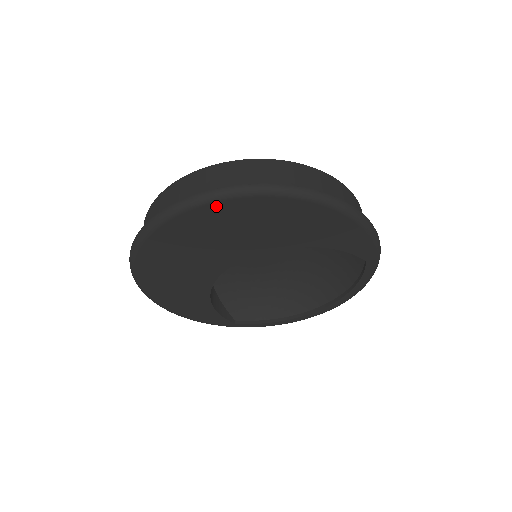
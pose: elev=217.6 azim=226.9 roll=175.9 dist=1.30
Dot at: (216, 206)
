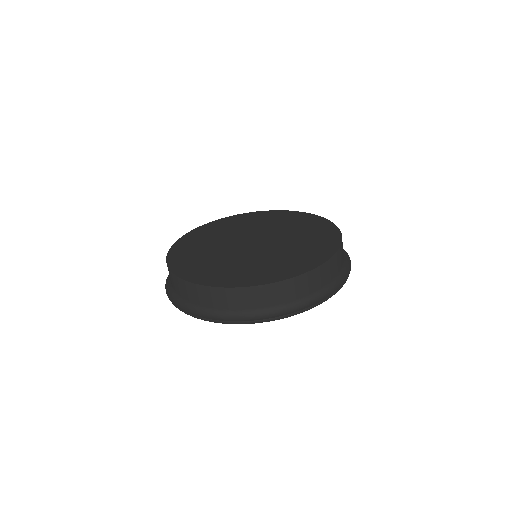
Dot at: occluded
